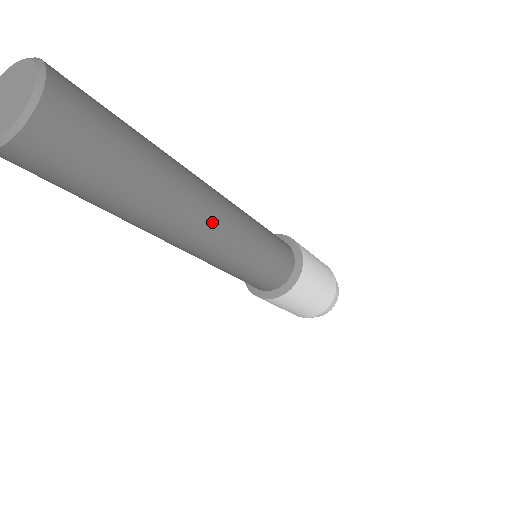
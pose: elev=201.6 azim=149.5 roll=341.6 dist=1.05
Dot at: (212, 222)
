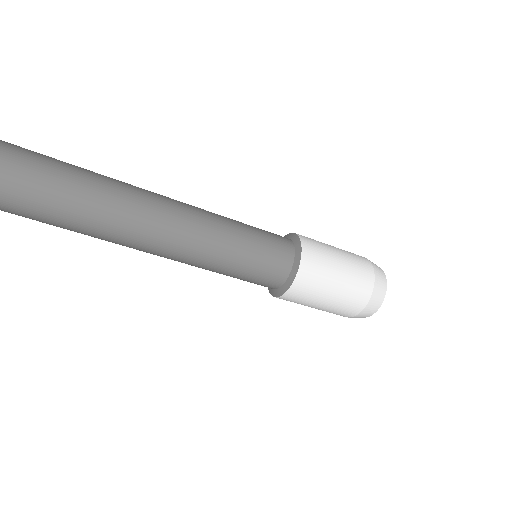
Dot at: (165, 211)
